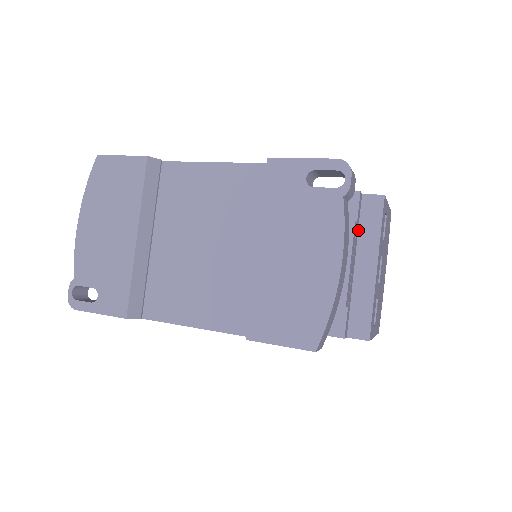
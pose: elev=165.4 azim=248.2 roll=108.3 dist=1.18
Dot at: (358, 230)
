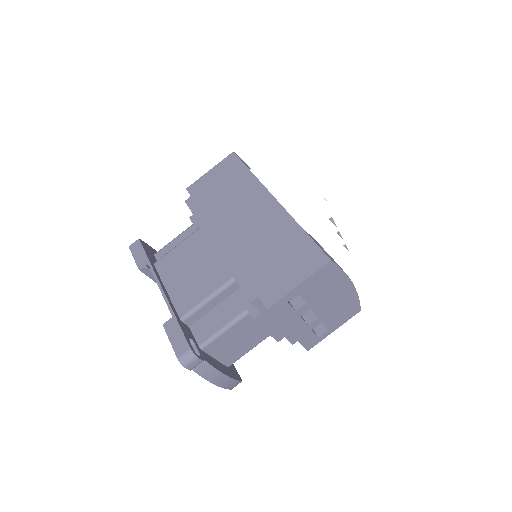
Dot at: occluded
